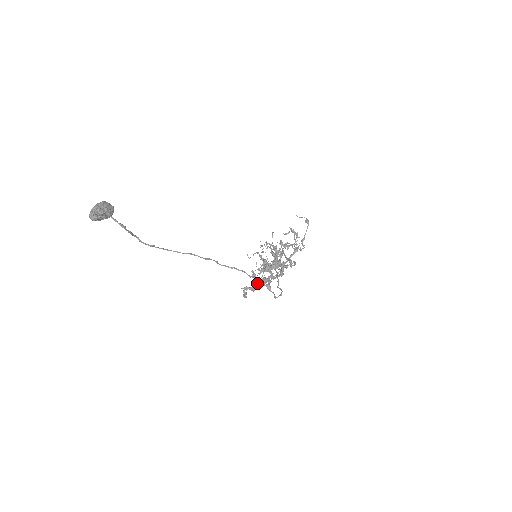
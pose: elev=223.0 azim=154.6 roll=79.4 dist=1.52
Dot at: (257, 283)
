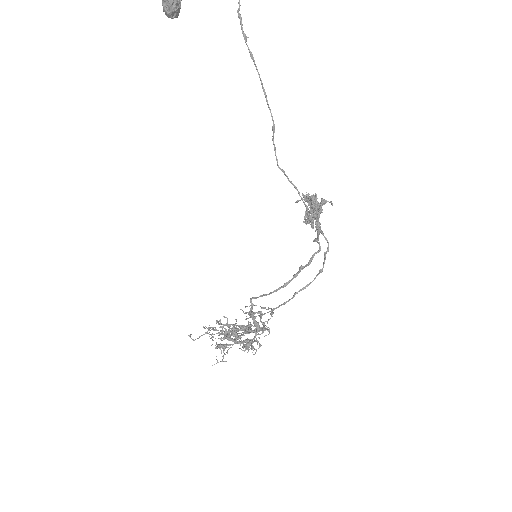
Dot at: occluded
